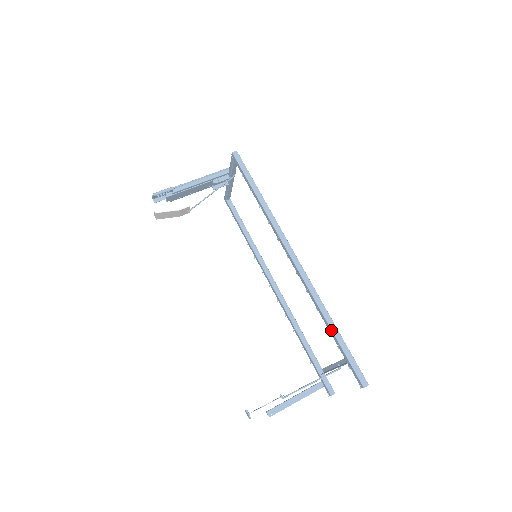
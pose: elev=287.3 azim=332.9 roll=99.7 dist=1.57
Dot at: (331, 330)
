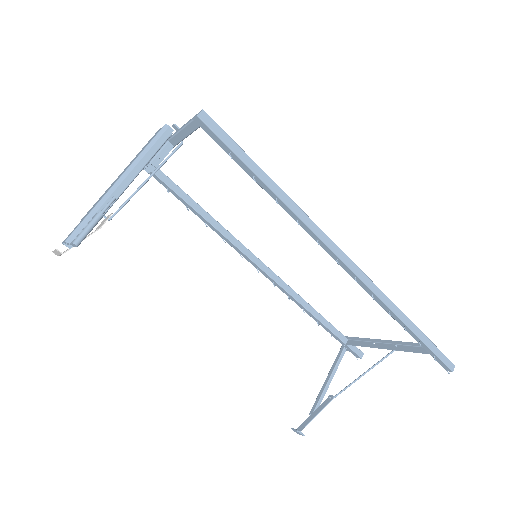
Dot at: (411, 330)
